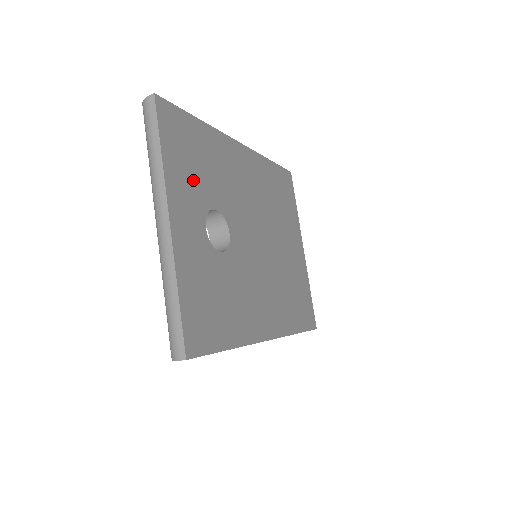
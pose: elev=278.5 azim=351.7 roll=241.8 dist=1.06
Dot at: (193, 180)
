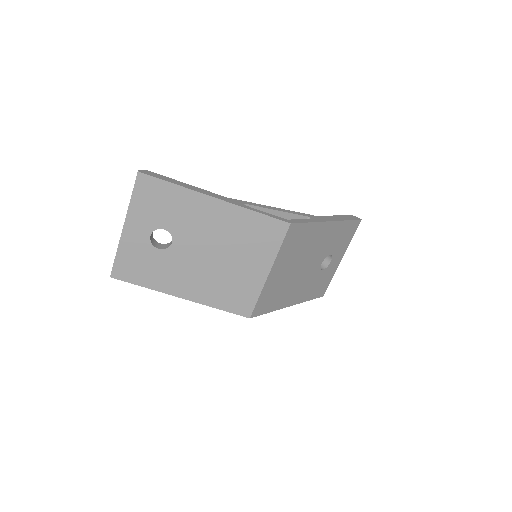
Dot at: (151, 213)
